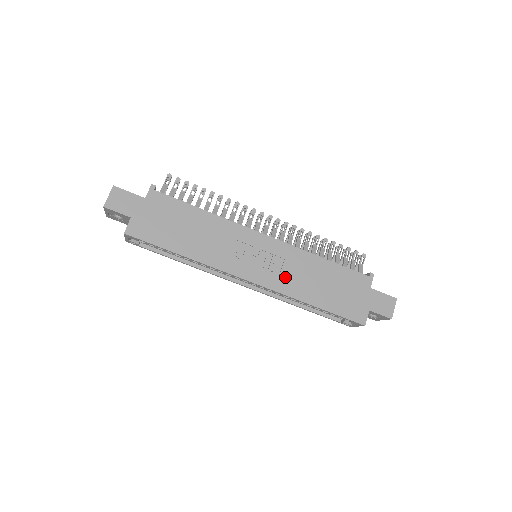
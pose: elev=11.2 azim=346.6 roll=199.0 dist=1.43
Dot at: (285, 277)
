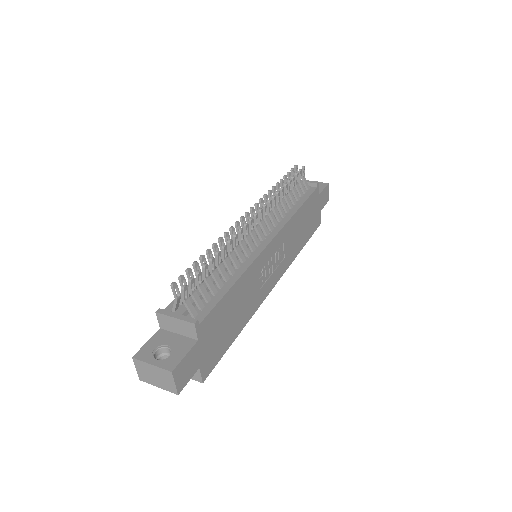
Dot at: (287, 254)
